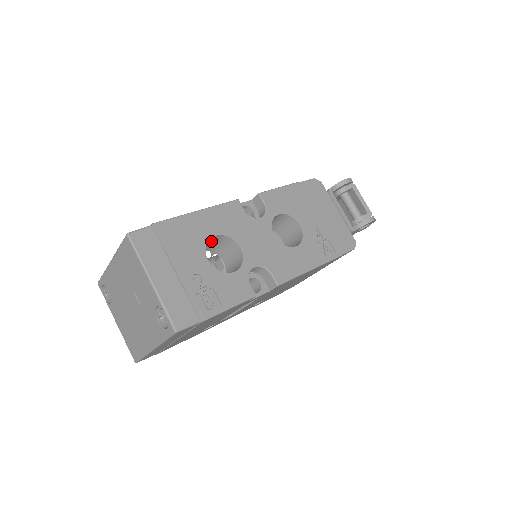
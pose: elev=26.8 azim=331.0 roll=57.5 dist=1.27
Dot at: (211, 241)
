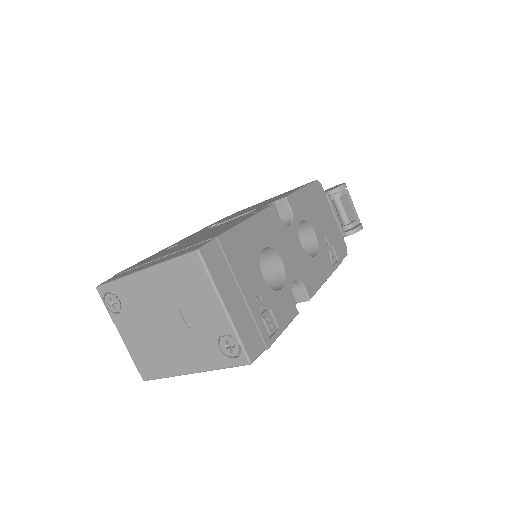
Dot at: occluded
